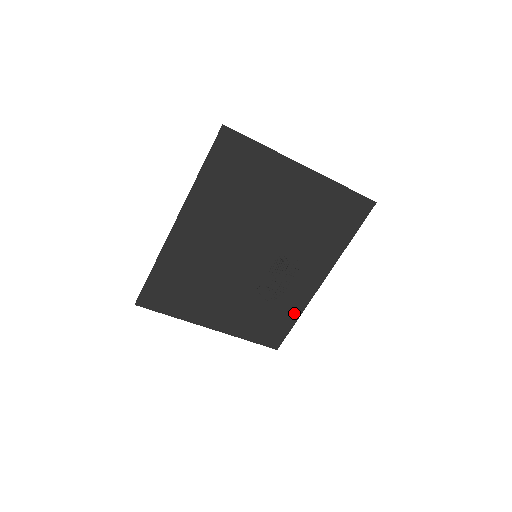
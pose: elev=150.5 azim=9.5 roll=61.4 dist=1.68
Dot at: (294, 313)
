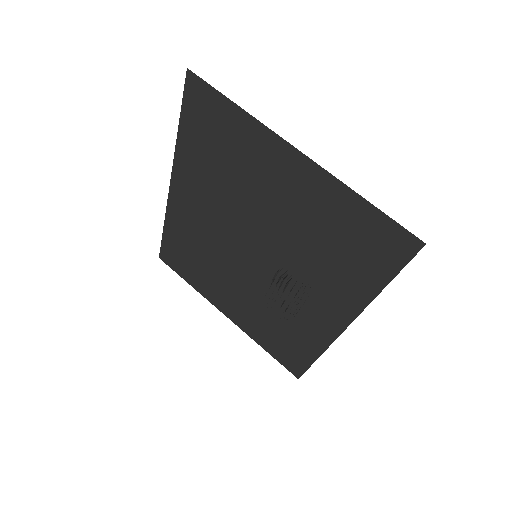
Dot at: (312, 348)
